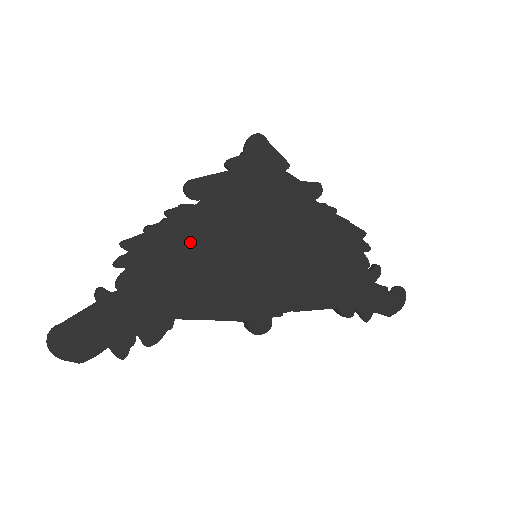
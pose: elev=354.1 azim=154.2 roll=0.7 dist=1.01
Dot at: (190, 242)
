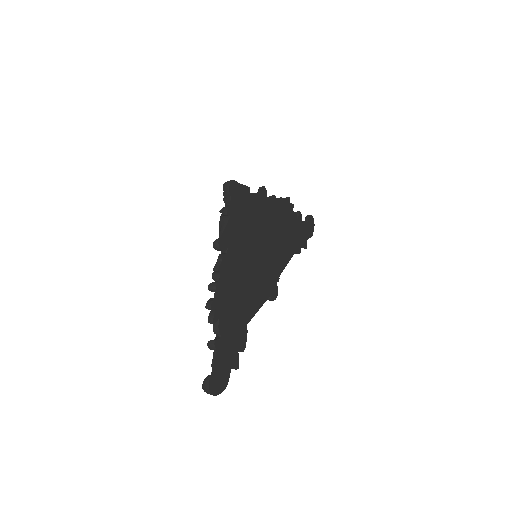
Dot at: (234, 277)
